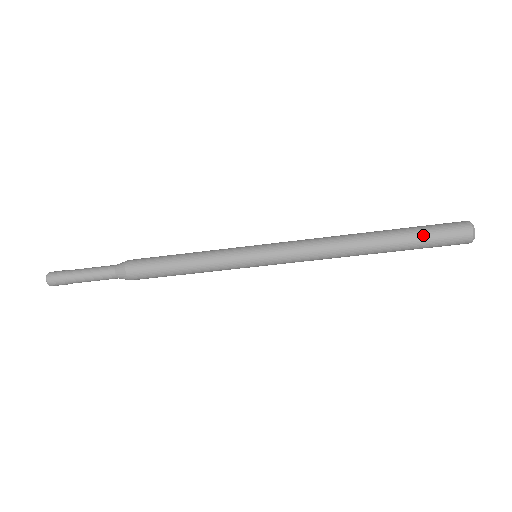
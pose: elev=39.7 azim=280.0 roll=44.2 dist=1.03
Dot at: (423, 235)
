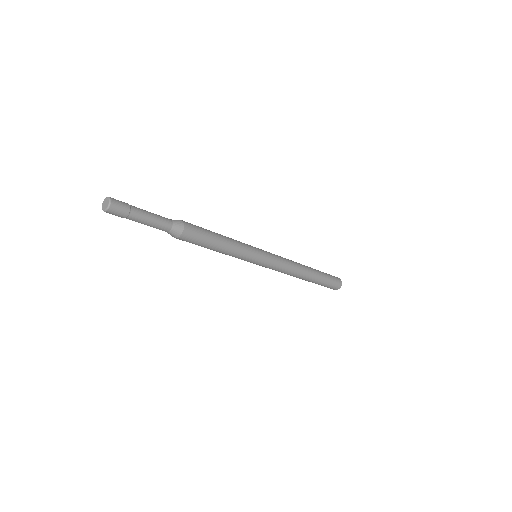
Dot at: (327, 282)
